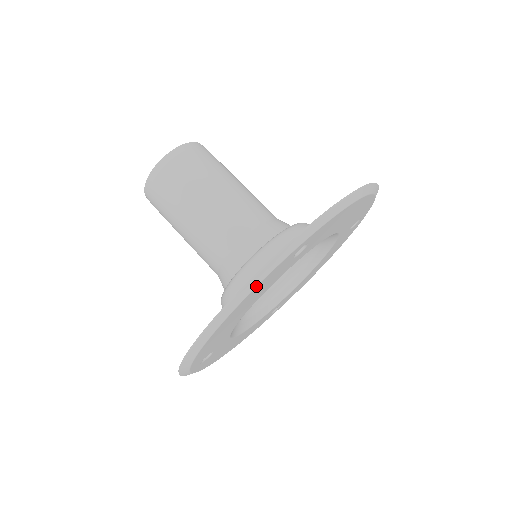
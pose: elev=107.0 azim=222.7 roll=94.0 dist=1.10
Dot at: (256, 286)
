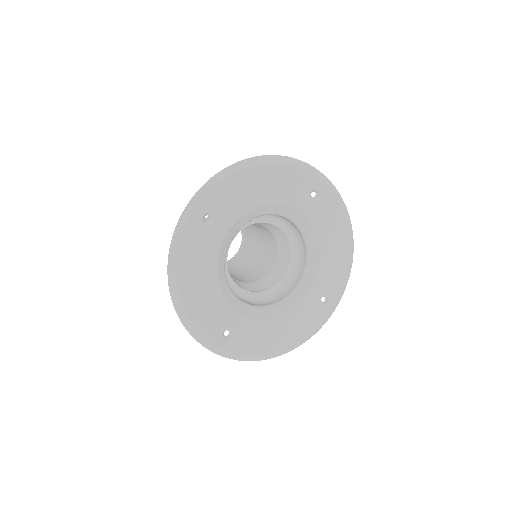
Dot at: (178, 250)
